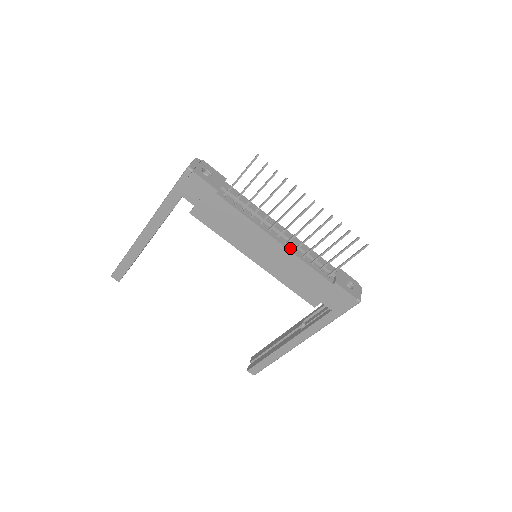
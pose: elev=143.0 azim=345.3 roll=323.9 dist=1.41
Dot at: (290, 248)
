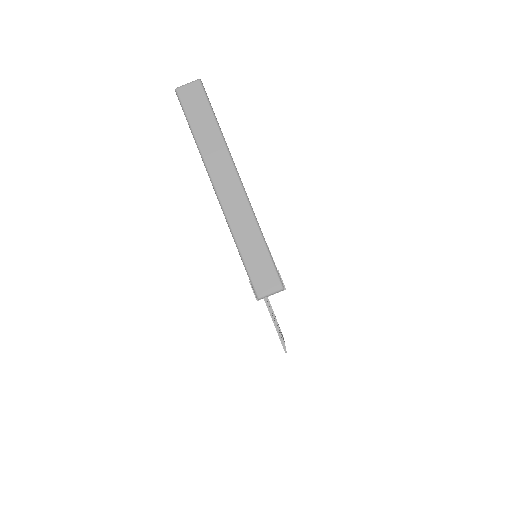
Dot at: occluded
